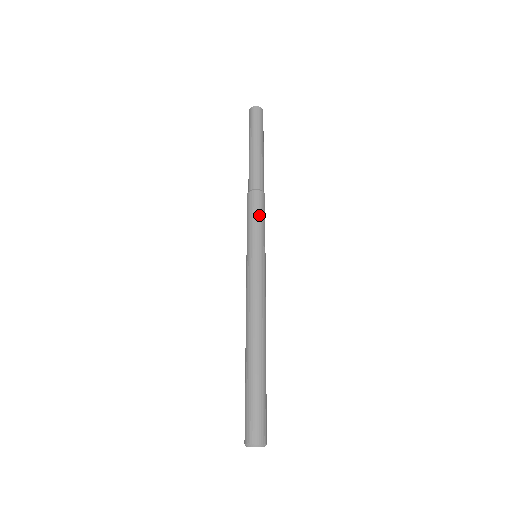
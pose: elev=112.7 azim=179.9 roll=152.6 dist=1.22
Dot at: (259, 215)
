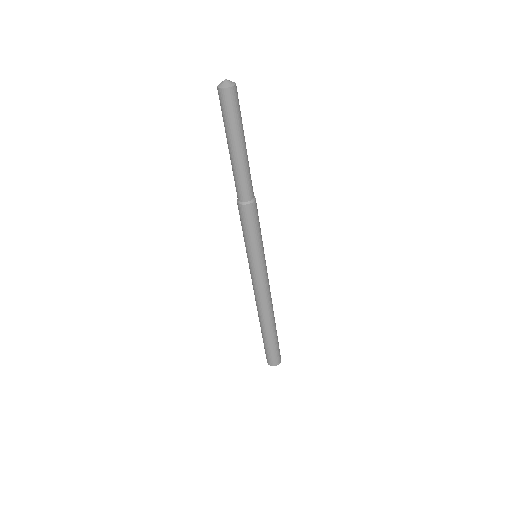
Dot at: (249, 229)
